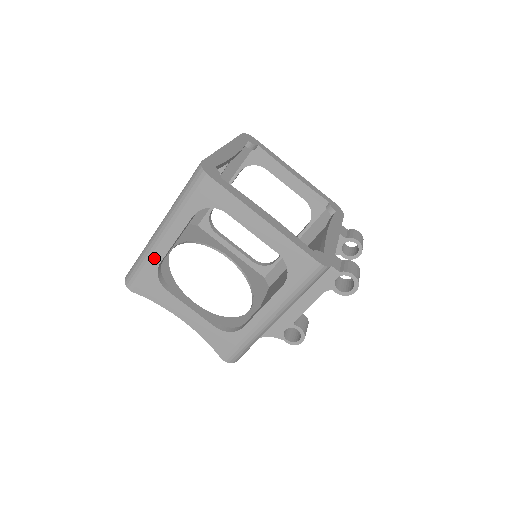
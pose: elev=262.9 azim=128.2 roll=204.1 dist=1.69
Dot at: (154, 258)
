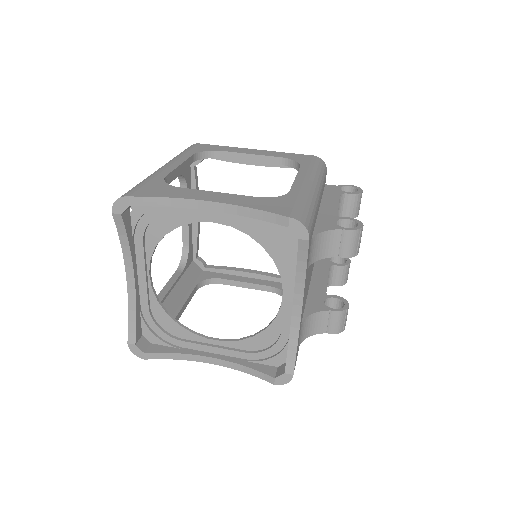
Dot at: (158, 175)
